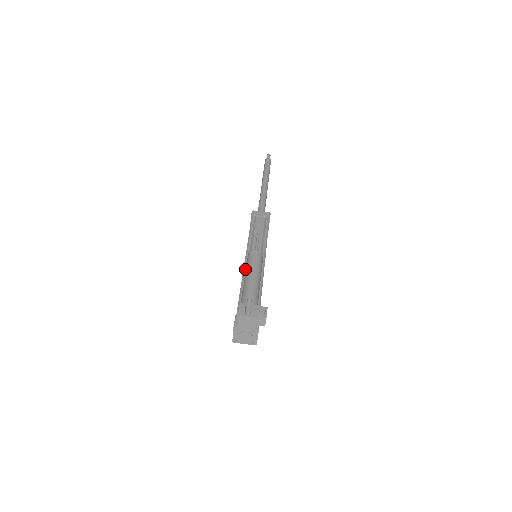
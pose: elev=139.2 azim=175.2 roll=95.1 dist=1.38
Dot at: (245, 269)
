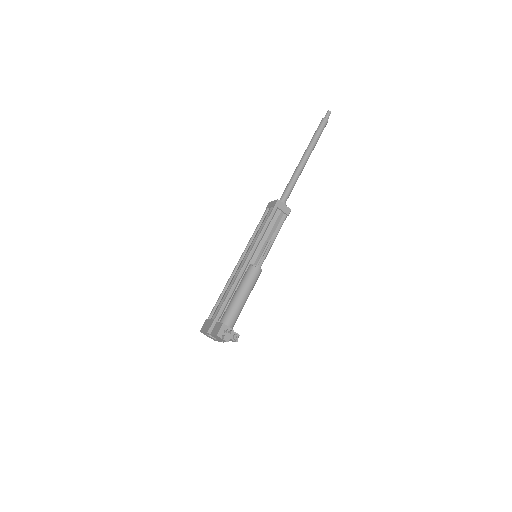
Dot at: (241, 273)
